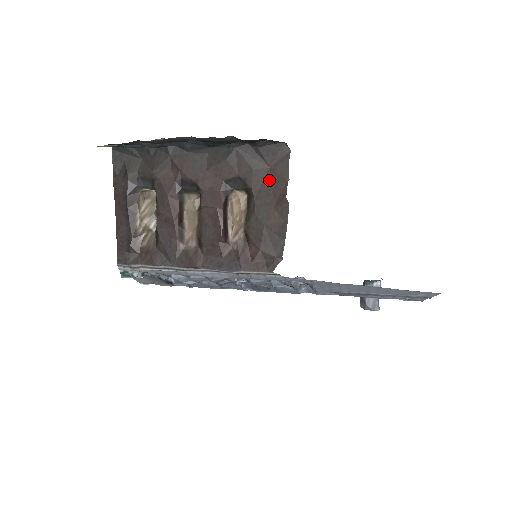
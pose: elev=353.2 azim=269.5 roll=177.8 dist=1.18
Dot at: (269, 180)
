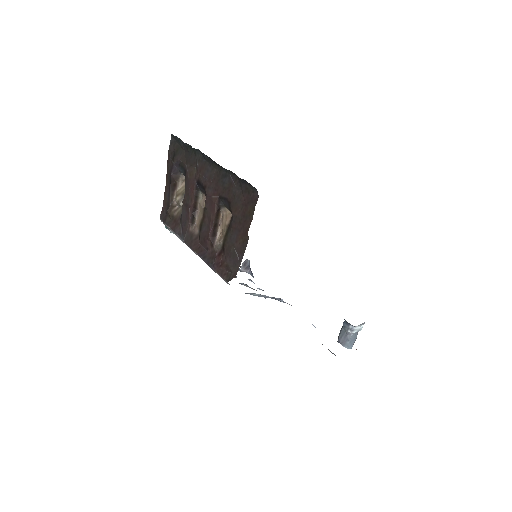
Dot at: (243, 212)
